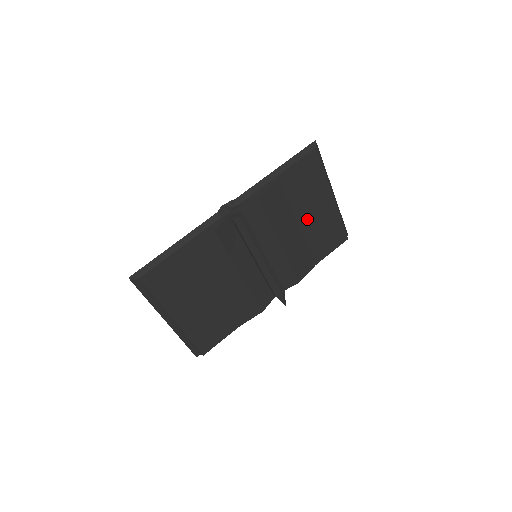
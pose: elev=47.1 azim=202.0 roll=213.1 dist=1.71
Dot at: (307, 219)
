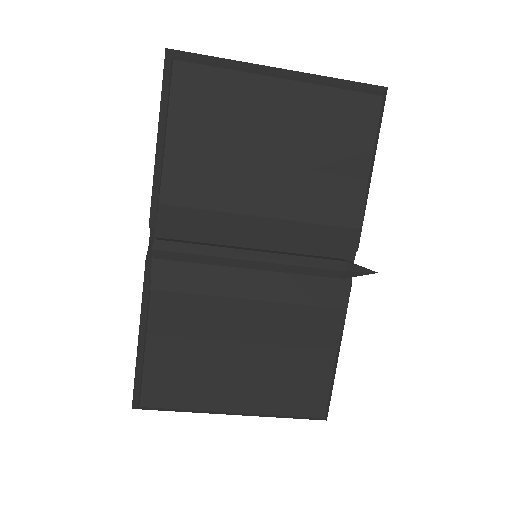
Dot at: (272, 146)
